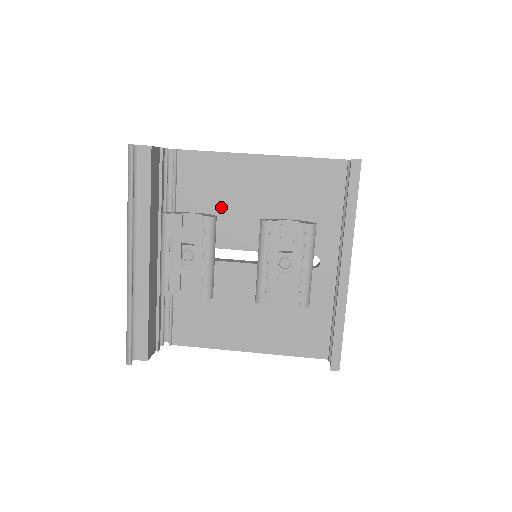
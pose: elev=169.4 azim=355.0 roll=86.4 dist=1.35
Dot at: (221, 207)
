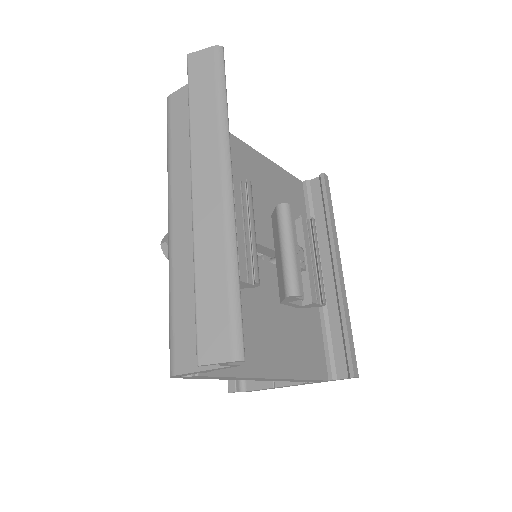
Dot at: occluded
